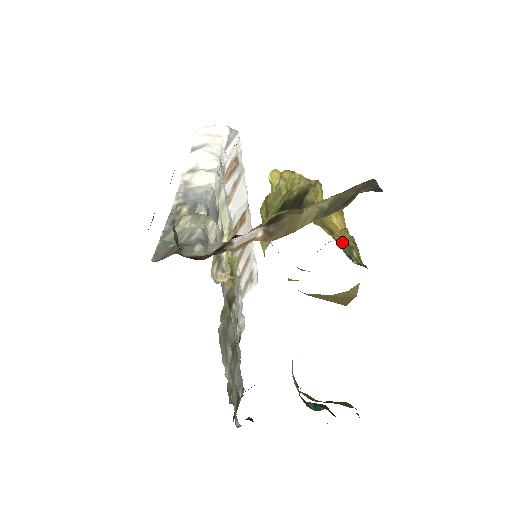
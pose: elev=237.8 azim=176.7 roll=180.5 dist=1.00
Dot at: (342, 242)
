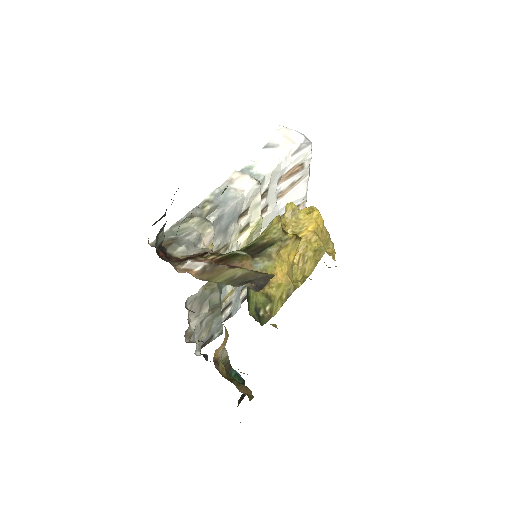
Dot at: (268, 294)
